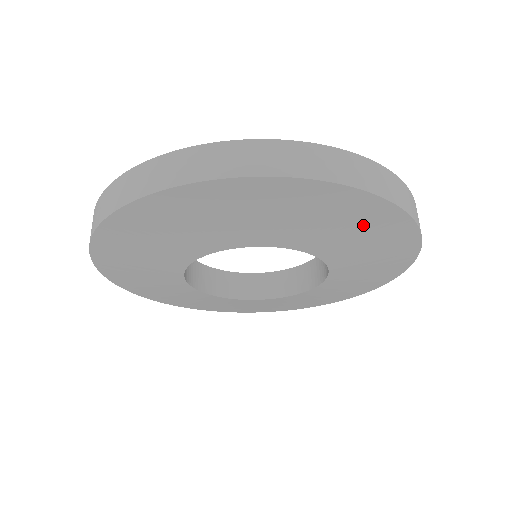
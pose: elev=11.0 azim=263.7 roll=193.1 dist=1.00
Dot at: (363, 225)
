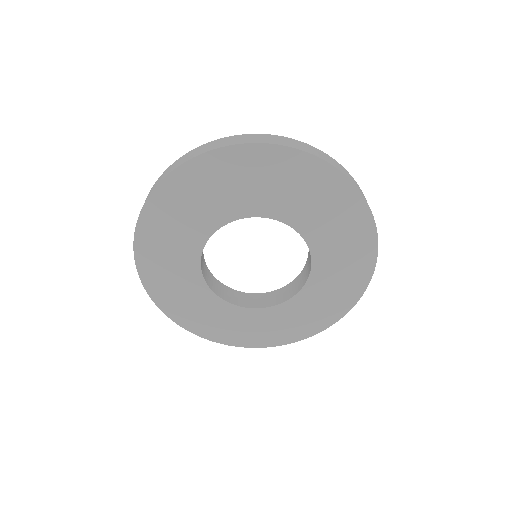
Dot at: (303, 181)
